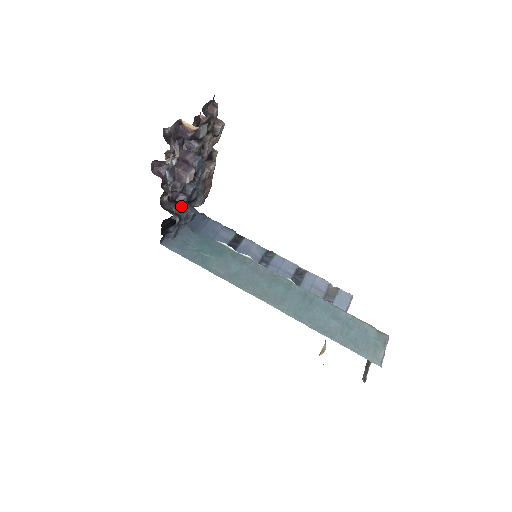
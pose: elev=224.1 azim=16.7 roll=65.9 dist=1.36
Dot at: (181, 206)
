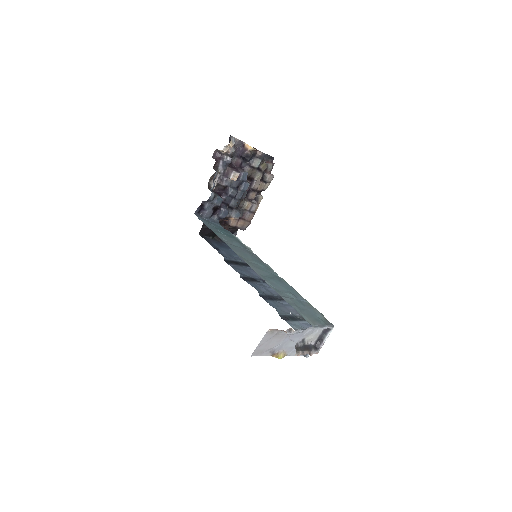
Dot at: occluded
